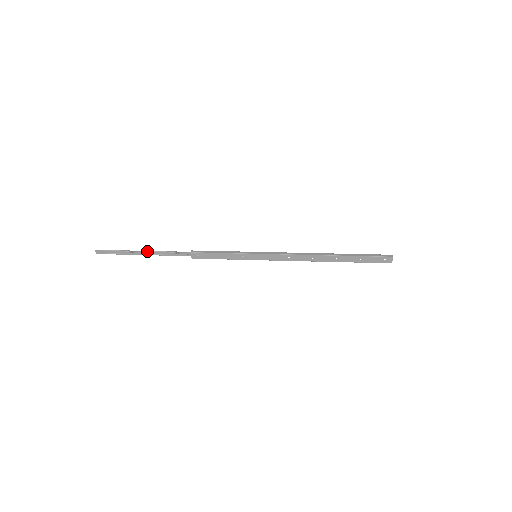
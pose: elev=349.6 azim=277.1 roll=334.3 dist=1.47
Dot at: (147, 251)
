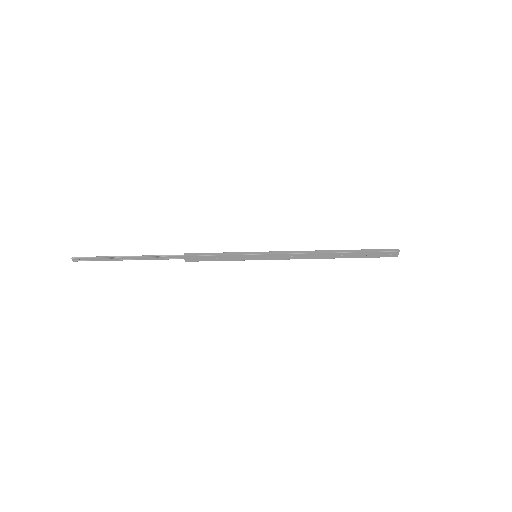
Dot at: (133, 256)
